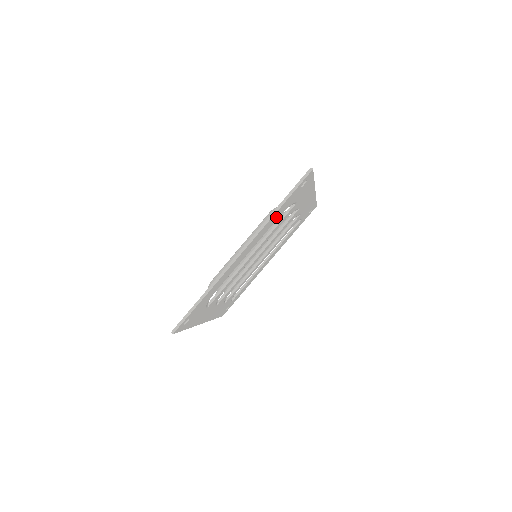
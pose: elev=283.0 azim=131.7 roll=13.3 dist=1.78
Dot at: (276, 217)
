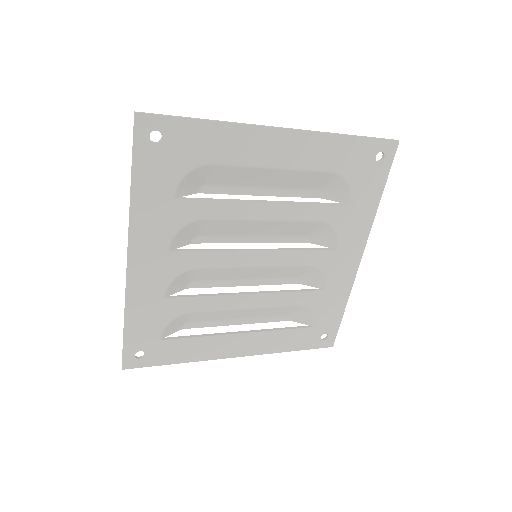
Dot at: (334, 158)
